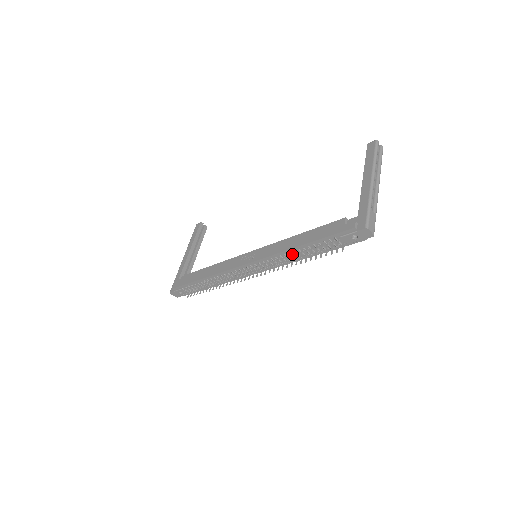
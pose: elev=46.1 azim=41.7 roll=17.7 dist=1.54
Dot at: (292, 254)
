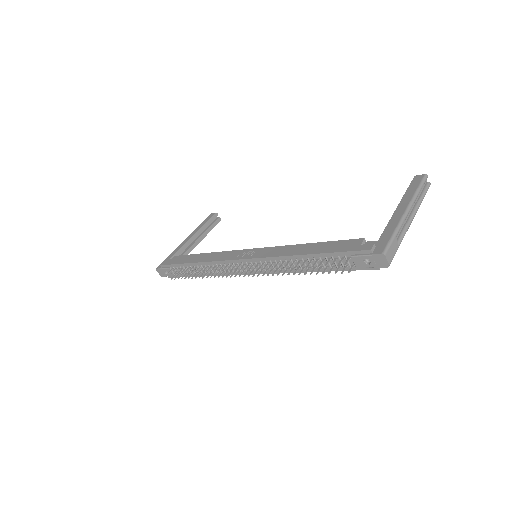
Dot at: (293, 262)
